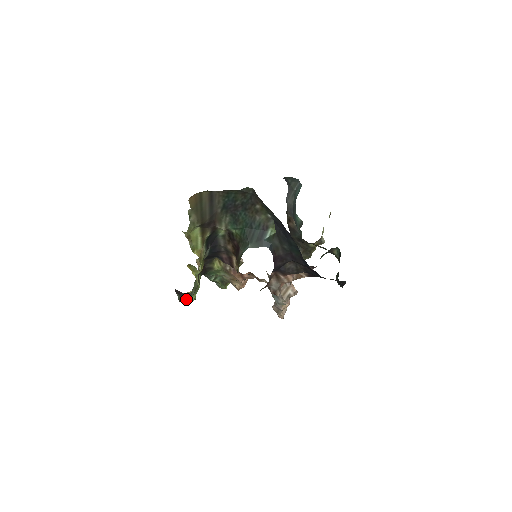
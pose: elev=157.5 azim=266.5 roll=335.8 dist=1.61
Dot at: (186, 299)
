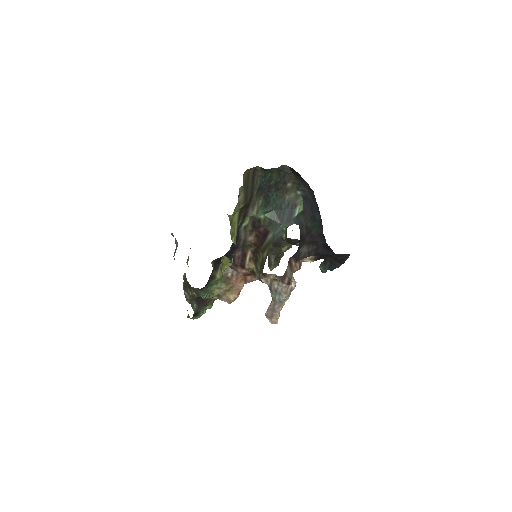
Dot at: (203, 309)
